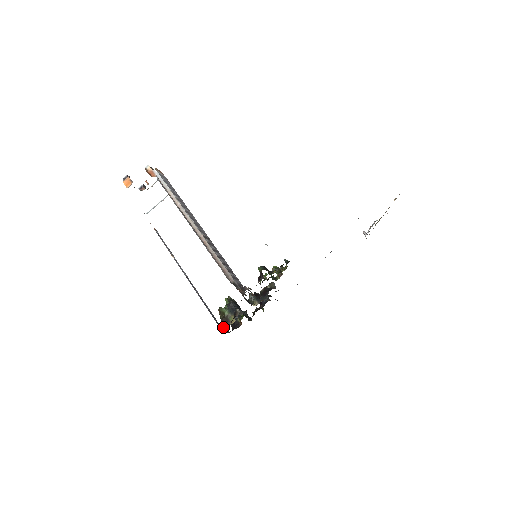
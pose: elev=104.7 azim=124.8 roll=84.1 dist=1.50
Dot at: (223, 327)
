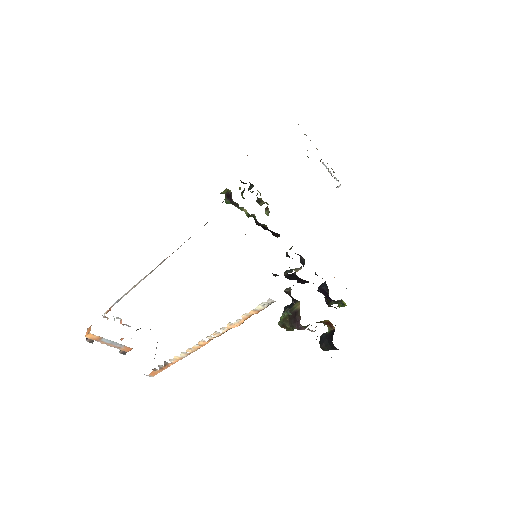
Dot at: (288, 311)
